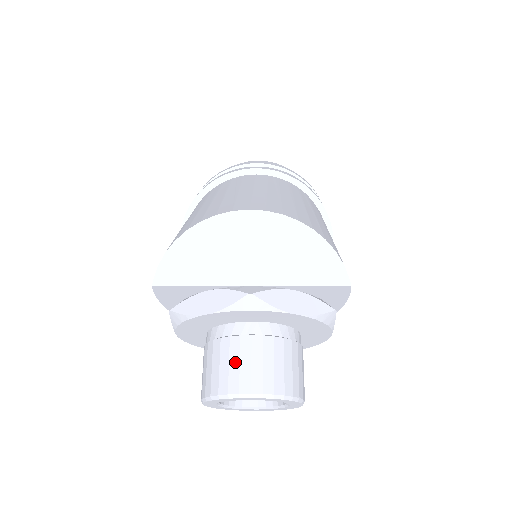
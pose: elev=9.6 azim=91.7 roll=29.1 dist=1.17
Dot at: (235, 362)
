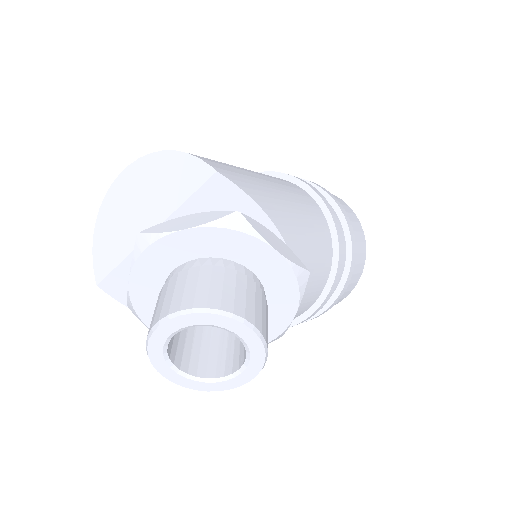
Dot at: (156, 307)
